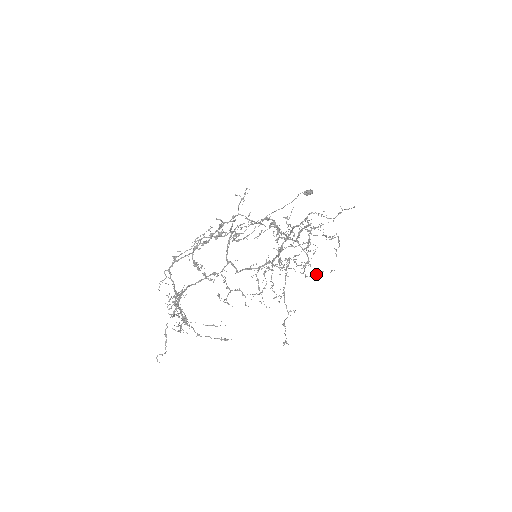
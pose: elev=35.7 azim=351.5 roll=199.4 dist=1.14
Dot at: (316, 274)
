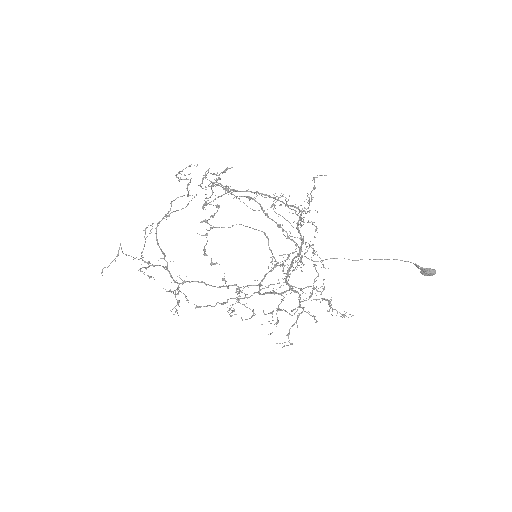
Dot at: (210, 197)
